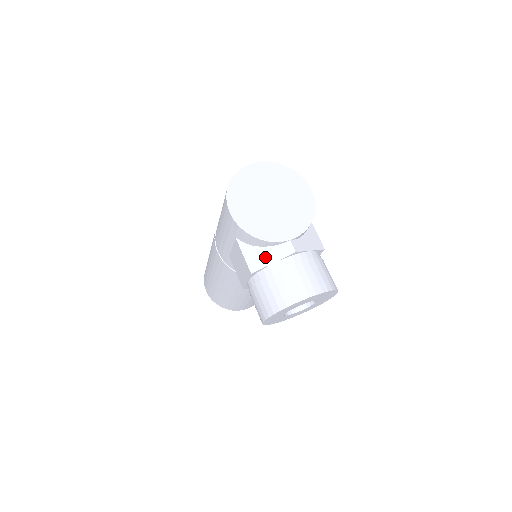
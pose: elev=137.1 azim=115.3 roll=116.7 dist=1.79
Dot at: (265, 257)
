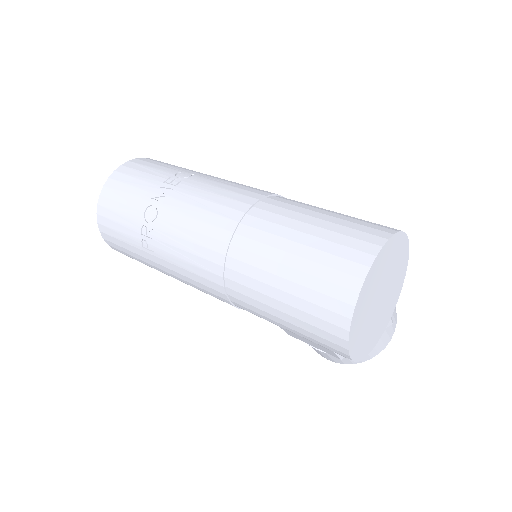
Dot at: occluded
